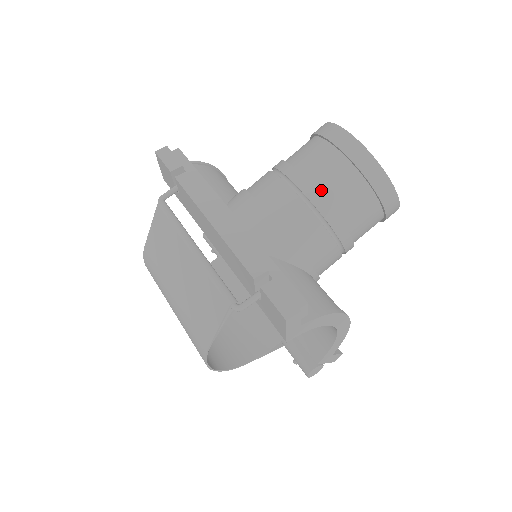
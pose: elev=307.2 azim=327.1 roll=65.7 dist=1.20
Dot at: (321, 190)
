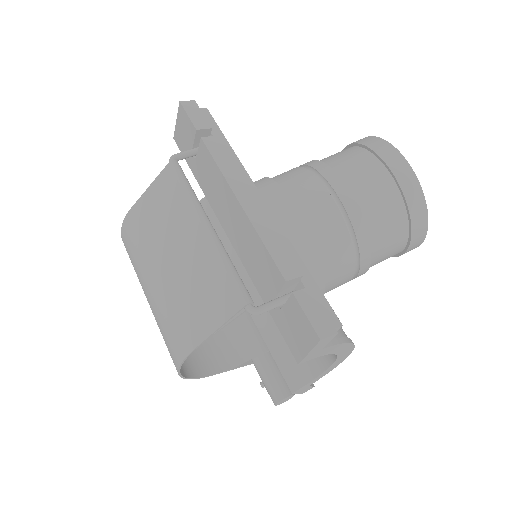
Dot at: (360, 204)
